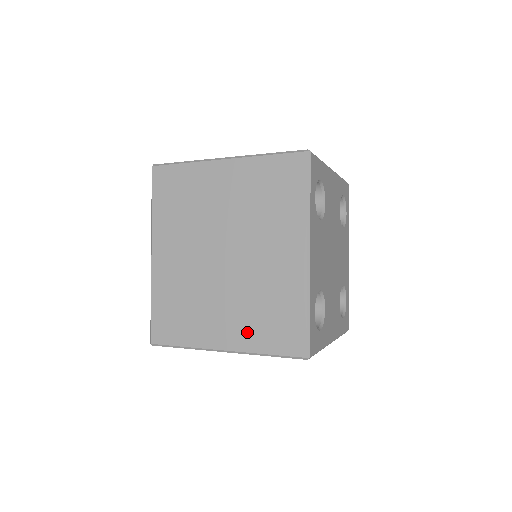
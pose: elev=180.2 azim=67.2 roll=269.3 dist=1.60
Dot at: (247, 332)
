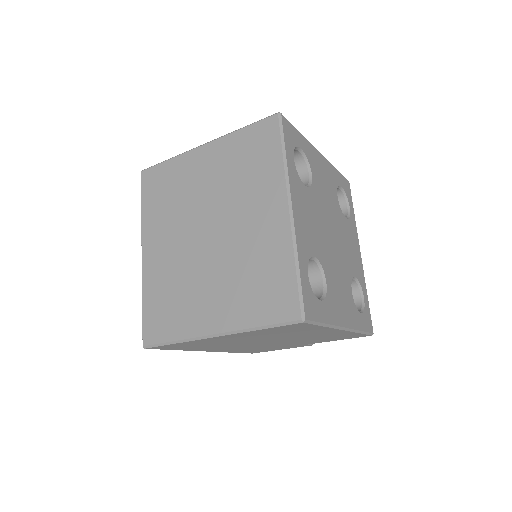
Dot at: (237, 307)
